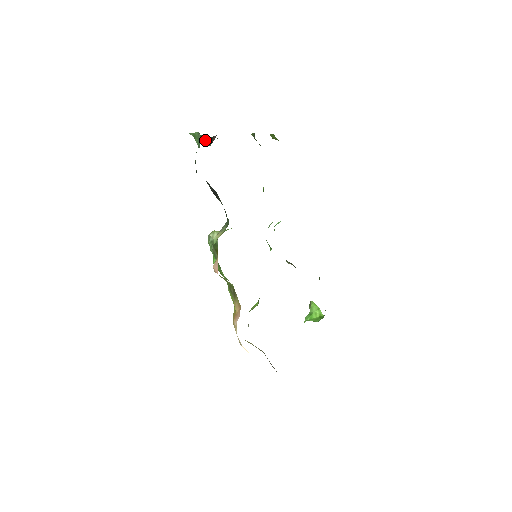
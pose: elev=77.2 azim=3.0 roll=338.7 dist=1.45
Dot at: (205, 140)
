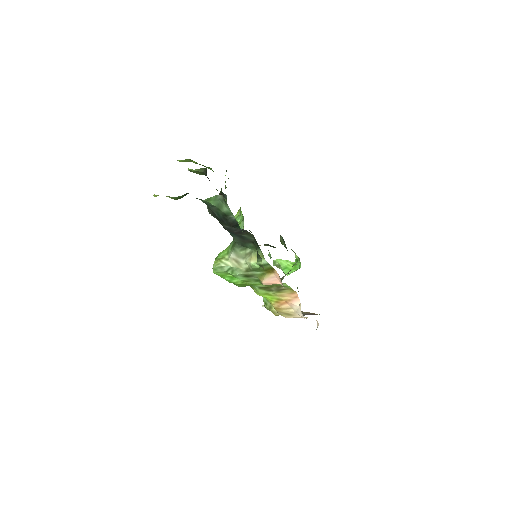
Dot at: (182, 197)
